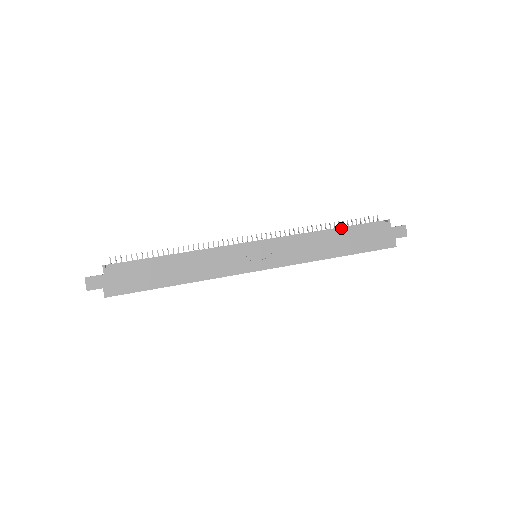
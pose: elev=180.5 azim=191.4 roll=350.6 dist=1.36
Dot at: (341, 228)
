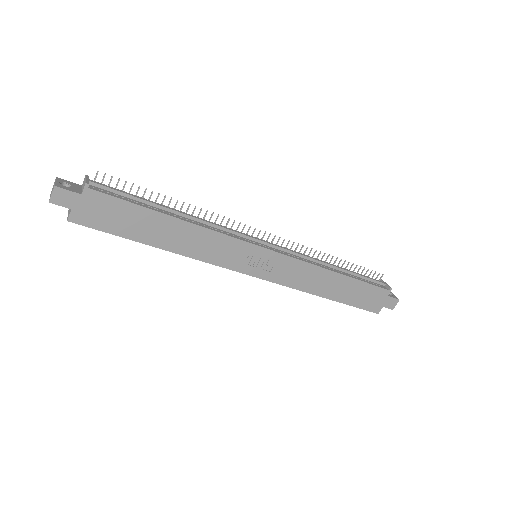
Dot at: (348, 272)
